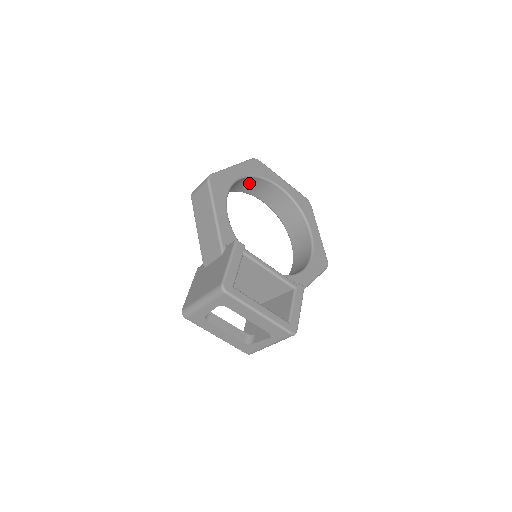
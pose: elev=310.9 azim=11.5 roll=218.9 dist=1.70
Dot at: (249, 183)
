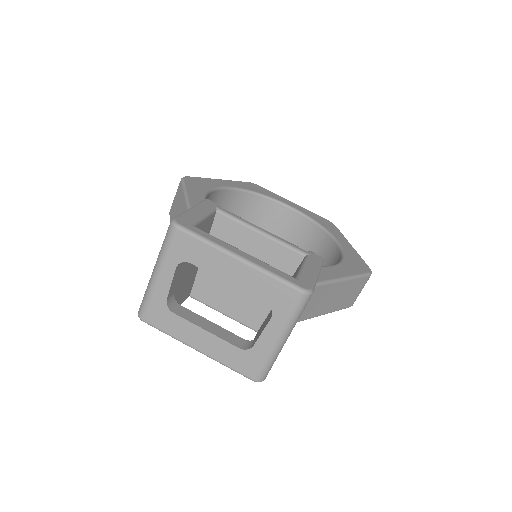
Dot at: (247, 205)
